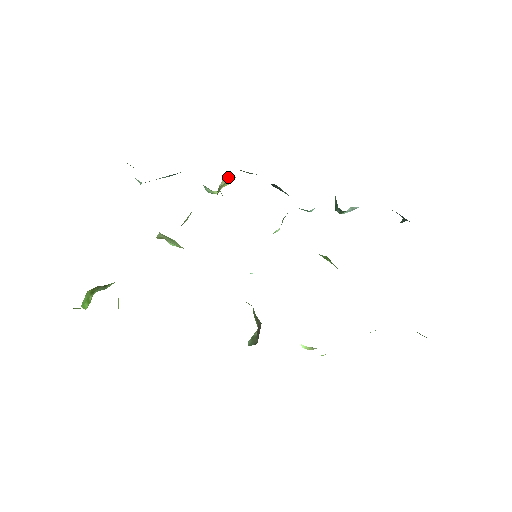
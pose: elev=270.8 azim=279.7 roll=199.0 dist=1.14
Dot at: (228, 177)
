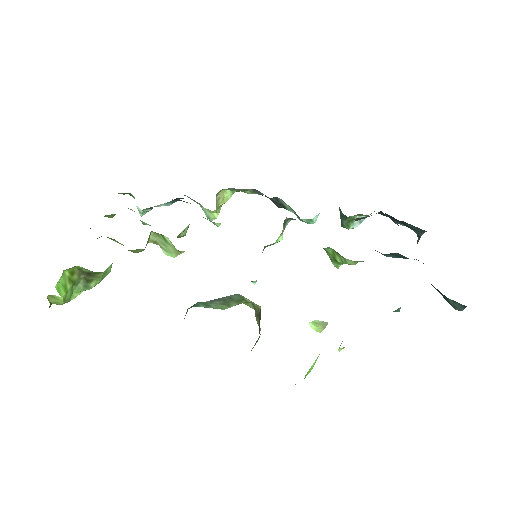
Dot at: (226, 191)
